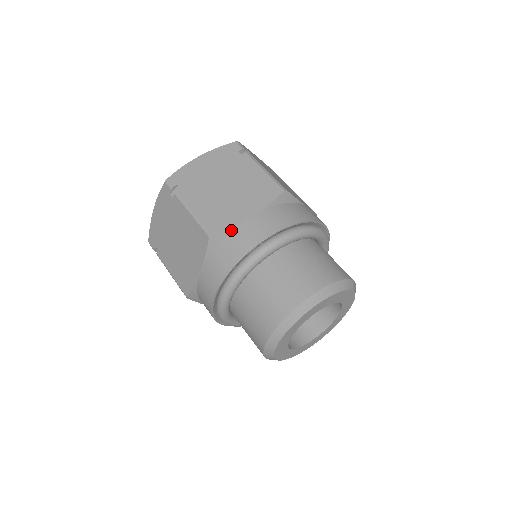
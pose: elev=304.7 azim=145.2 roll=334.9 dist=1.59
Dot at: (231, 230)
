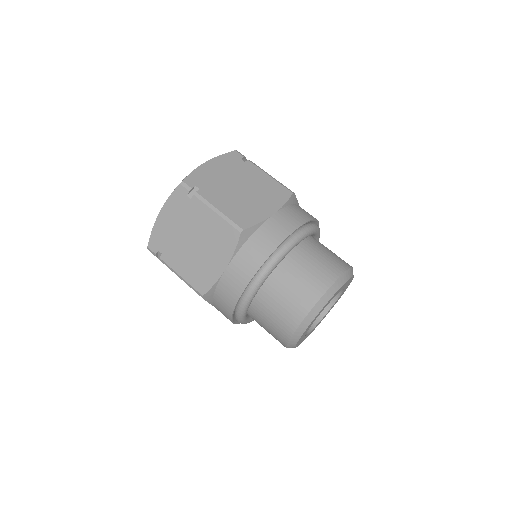
Dot at: (258, 226)
